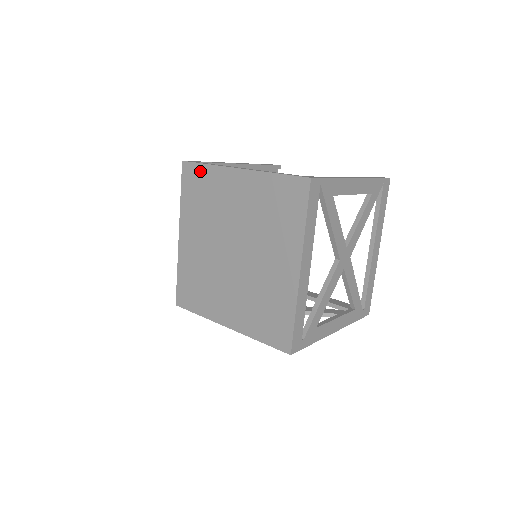
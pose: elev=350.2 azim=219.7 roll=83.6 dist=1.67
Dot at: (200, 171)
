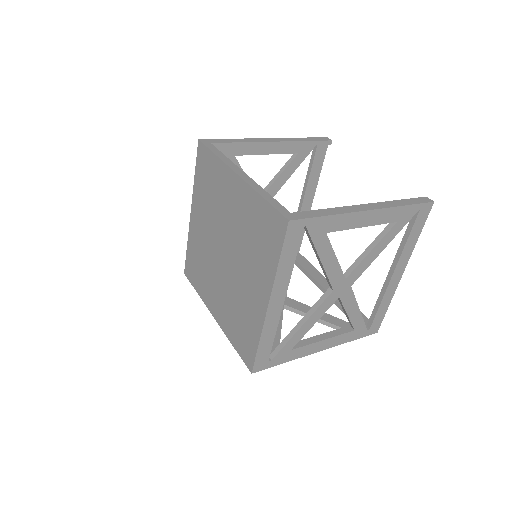
Dot at: (209, 158)
